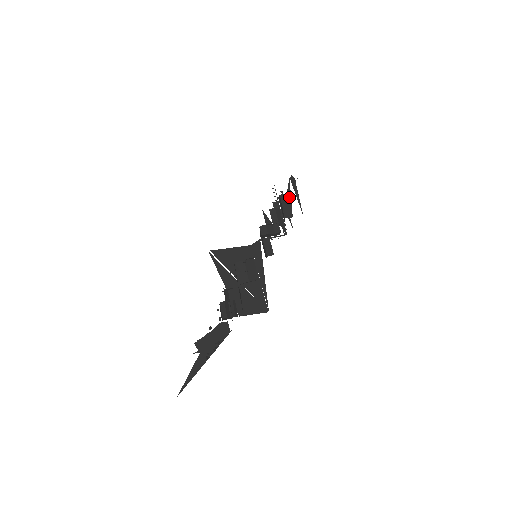
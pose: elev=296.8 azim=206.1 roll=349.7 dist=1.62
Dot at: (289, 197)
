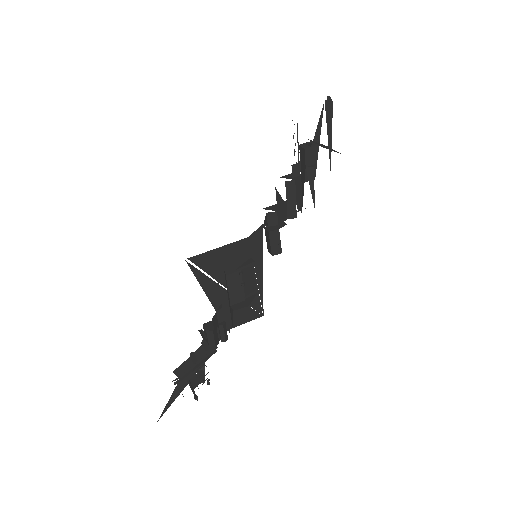
Dot at: occluded
